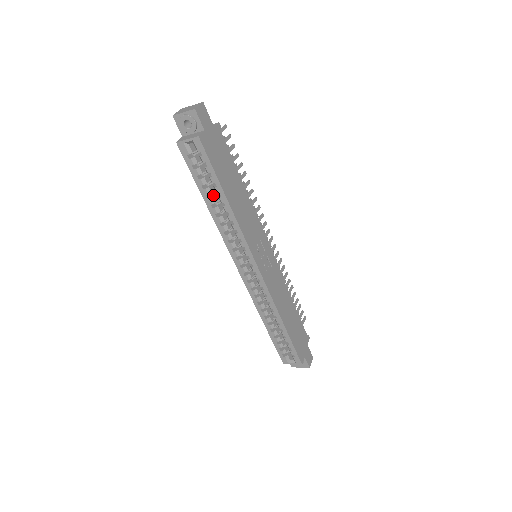
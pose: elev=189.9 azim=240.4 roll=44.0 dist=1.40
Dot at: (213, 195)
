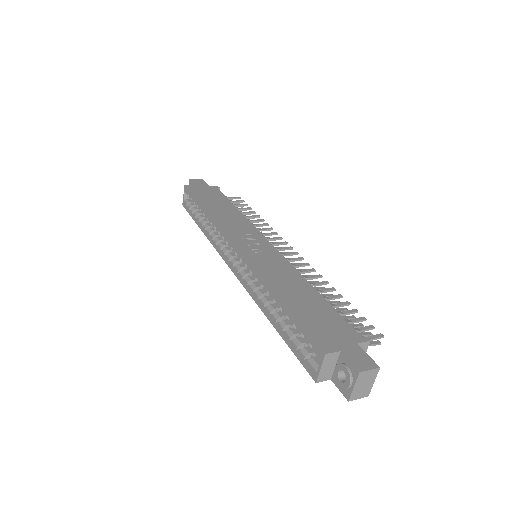
Dot at: (205, 220)
